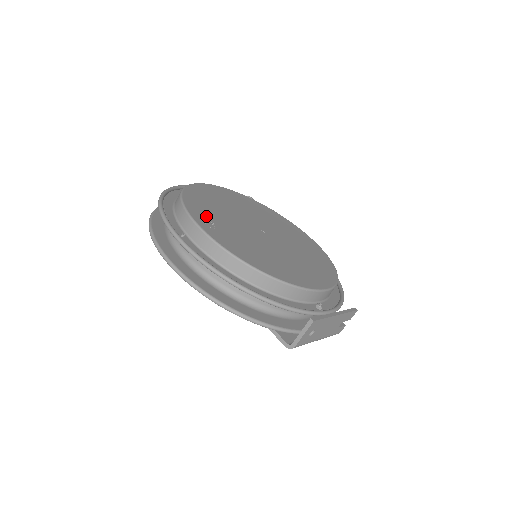
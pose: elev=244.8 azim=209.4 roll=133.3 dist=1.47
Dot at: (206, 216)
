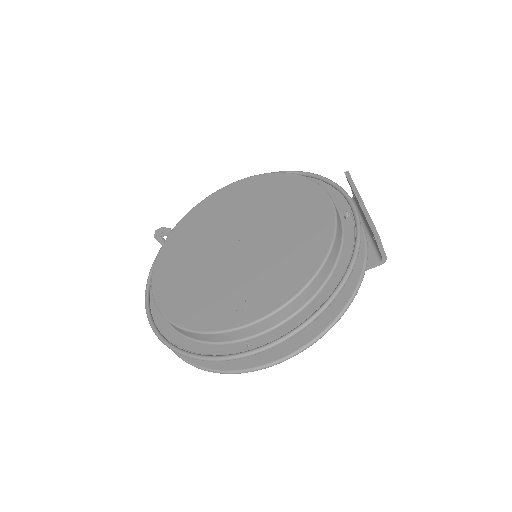
Dot at: (222, 310)
